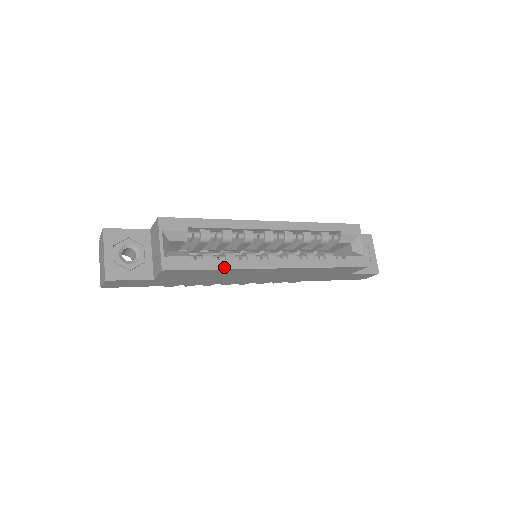
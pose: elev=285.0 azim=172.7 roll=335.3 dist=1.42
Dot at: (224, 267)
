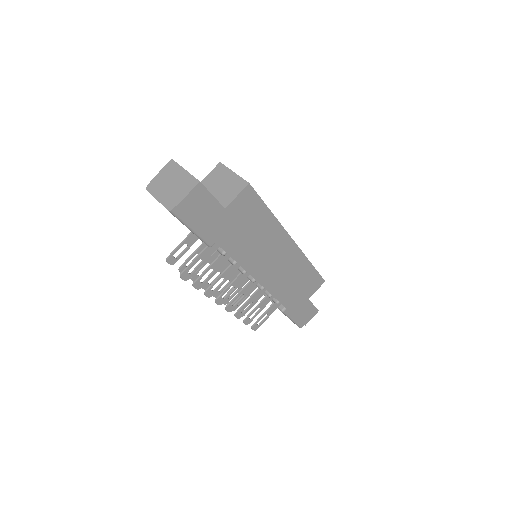
Dot at: (273, 215)
